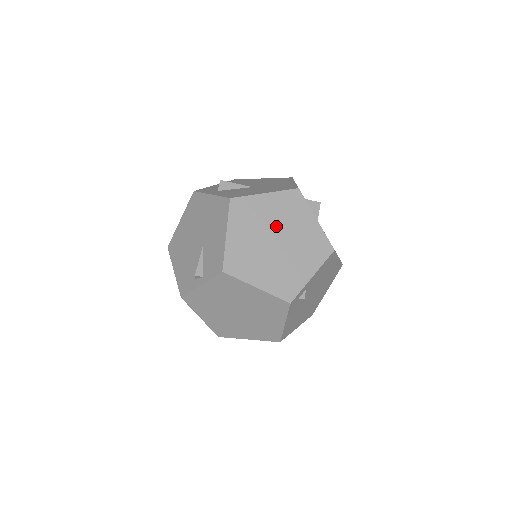
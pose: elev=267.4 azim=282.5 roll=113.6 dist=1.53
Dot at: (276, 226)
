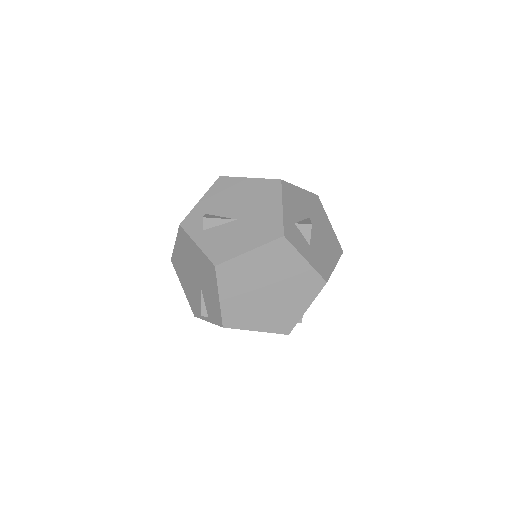
Dot at: (266, 278)
